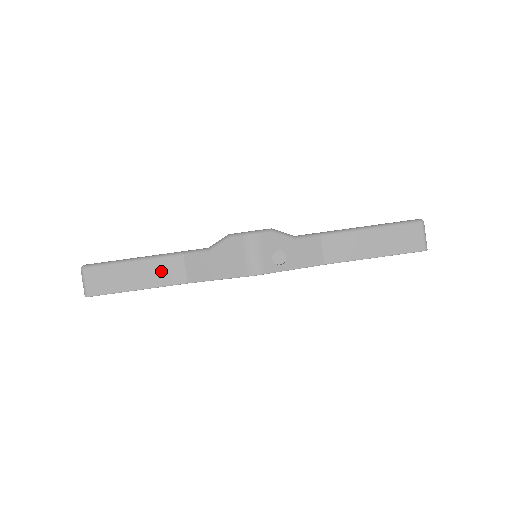
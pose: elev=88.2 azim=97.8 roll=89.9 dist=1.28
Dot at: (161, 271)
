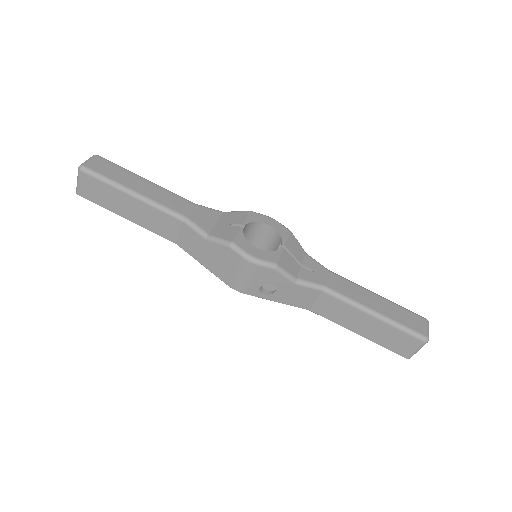
Dot at: (155, 220)
